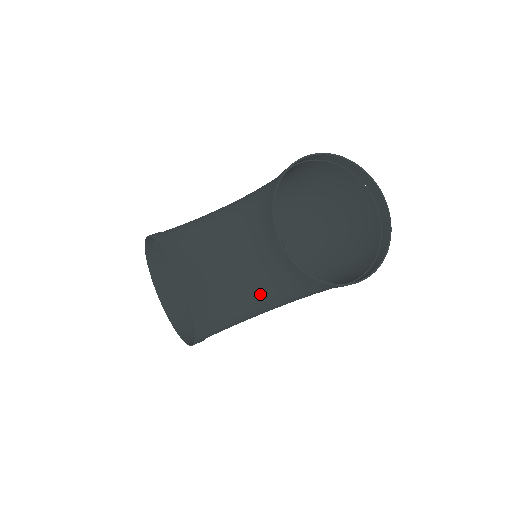
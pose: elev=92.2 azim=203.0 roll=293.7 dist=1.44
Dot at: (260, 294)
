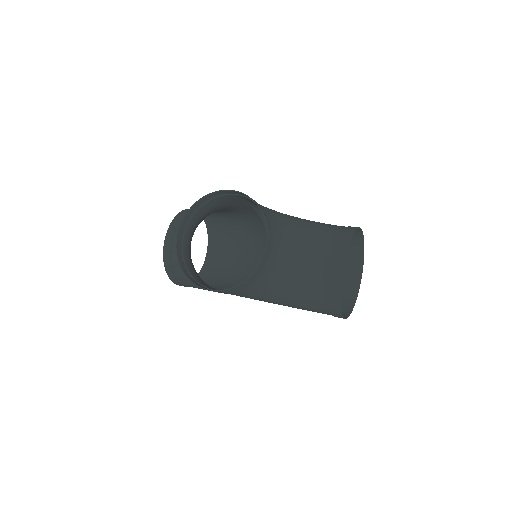
Dot at: (285, 287)
